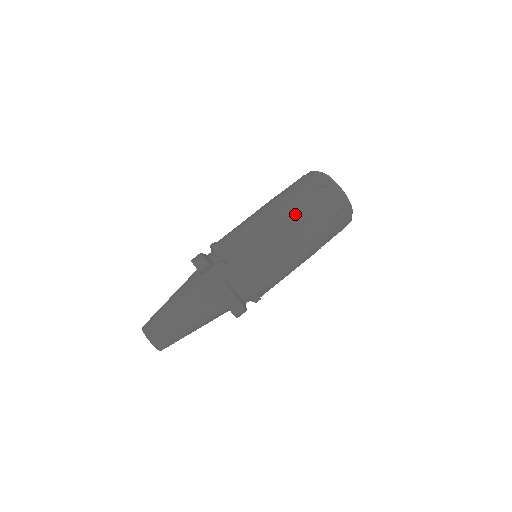
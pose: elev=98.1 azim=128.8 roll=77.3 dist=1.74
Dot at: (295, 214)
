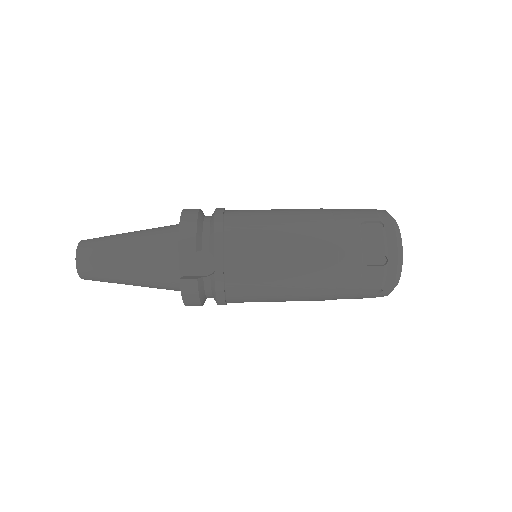
Dot at: (330, 267)
